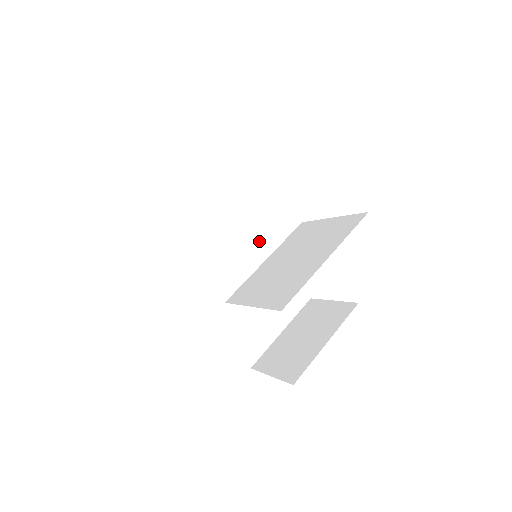
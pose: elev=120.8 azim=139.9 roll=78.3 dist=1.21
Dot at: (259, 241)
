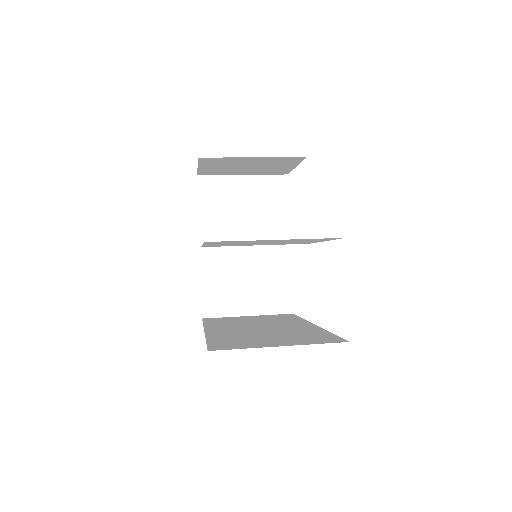
Dot at: occluded
